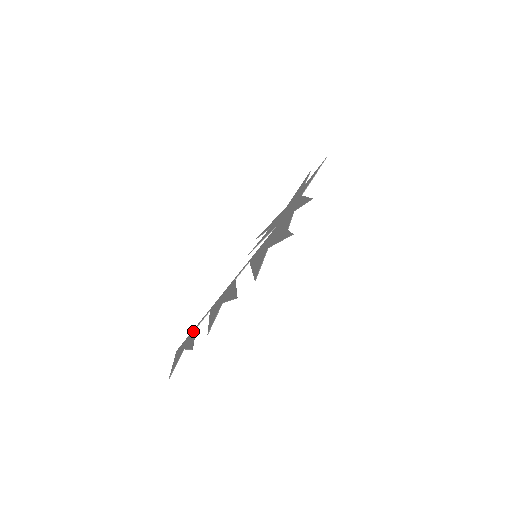
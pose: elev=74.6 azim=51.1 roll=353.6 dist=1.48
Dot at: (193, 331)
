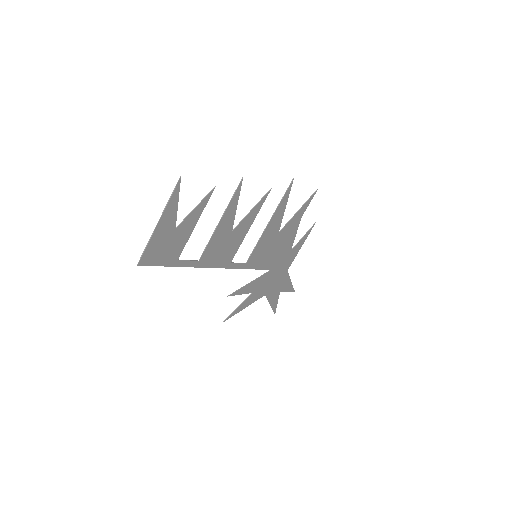
Dot at: (174, 257)
